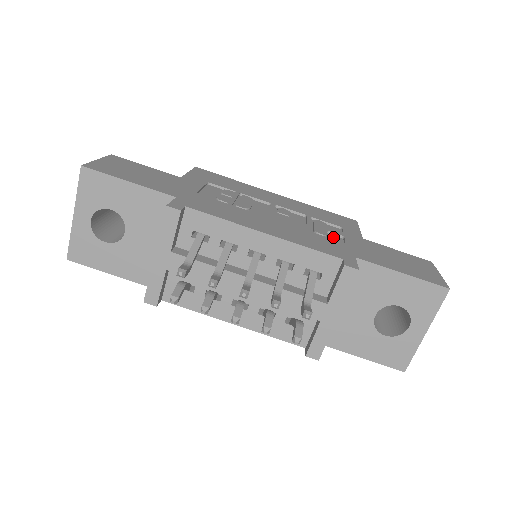
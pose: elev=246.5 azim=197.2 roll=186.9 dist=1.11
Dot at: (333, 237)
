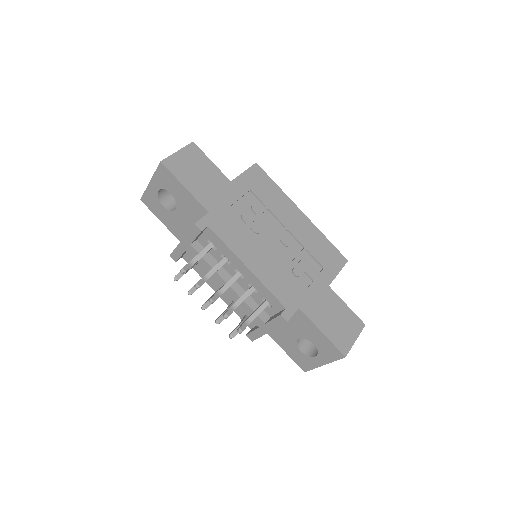
Dot at: (305, 278)
